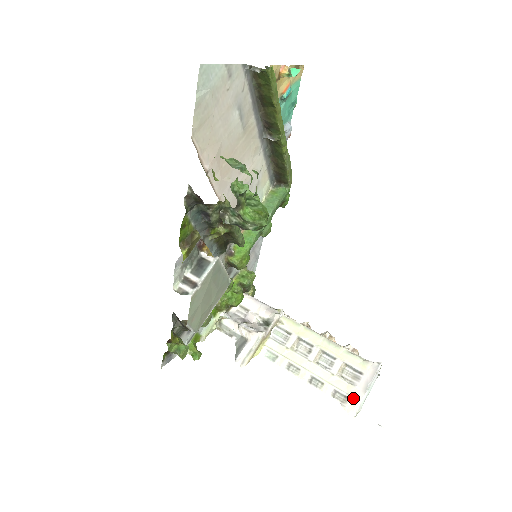
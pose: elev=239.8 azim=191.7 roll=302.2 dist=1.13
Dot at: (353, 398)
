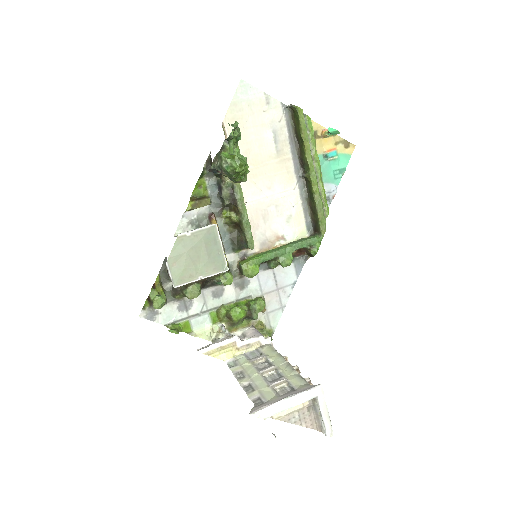
Dot at: (268, 403)
